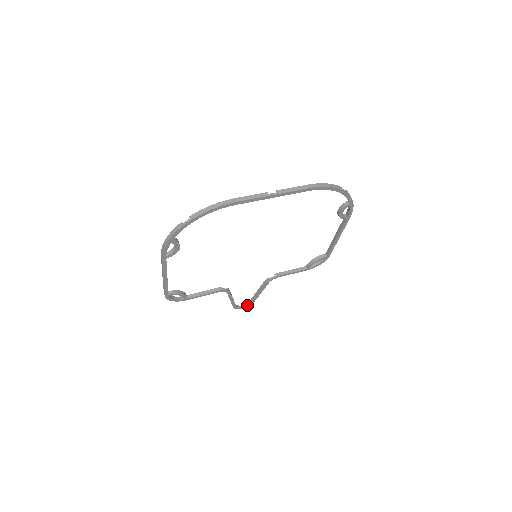
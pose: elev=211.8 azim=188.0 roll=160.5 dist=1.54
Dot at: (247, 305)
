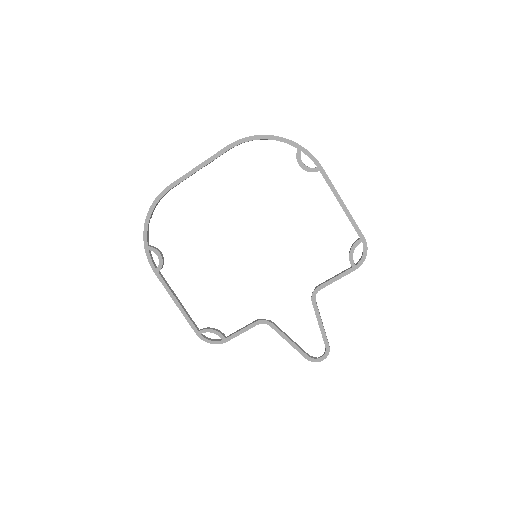
Dot at: (324, 353)
